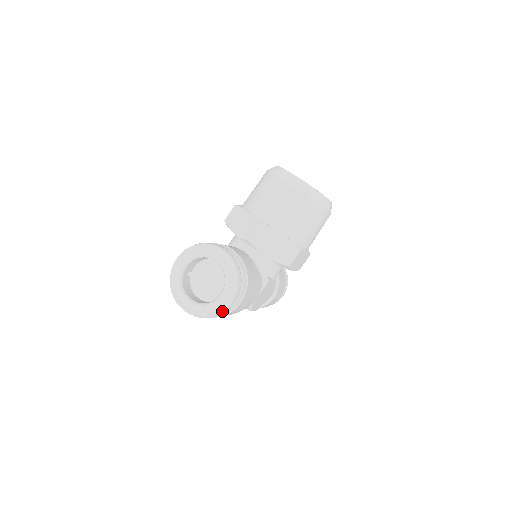
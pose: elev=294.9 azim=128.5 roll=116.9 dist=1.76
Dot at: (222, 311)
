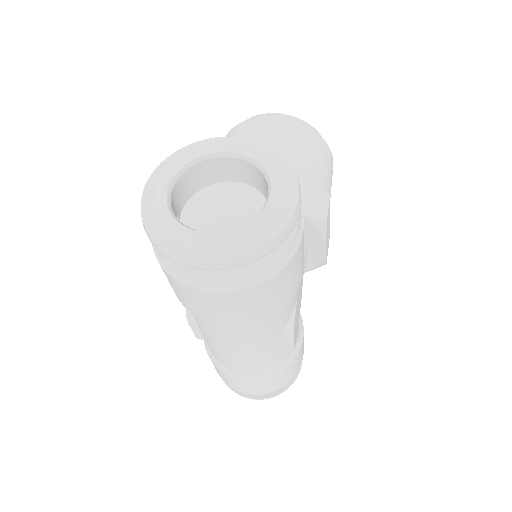
Dot at: (287, 222)
